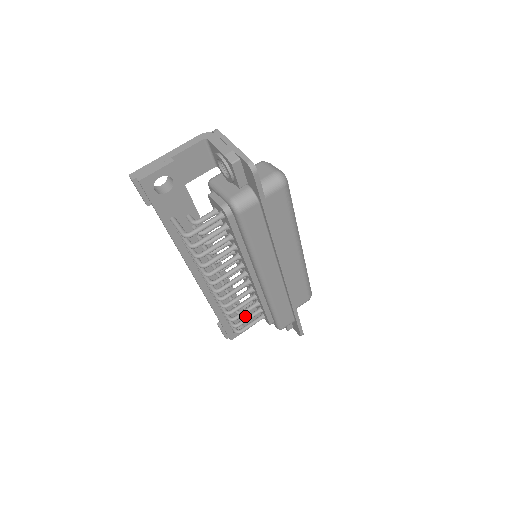
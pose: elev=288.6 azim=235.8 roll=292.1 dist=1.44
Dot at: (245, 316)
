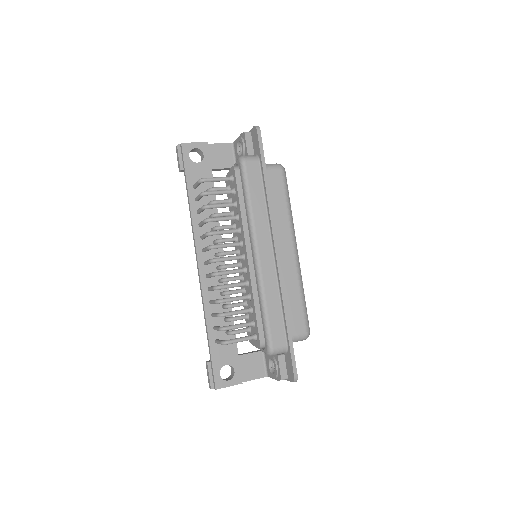
Dot at: (237, 358)
